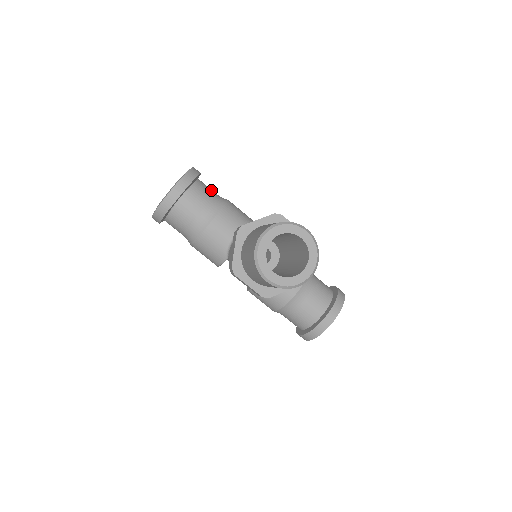
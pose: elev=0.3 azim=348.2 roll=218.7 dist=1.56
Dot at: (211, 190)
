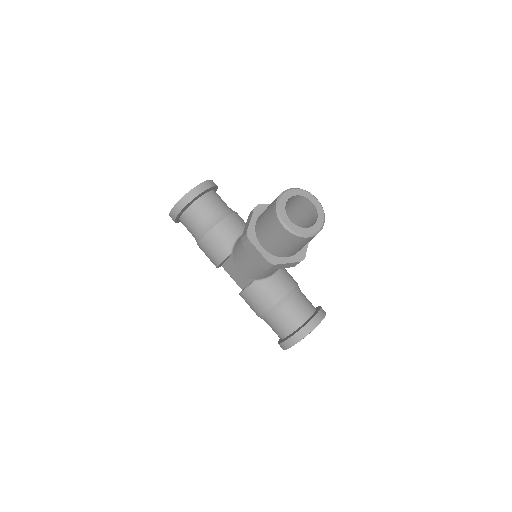
Dot at: occluded
